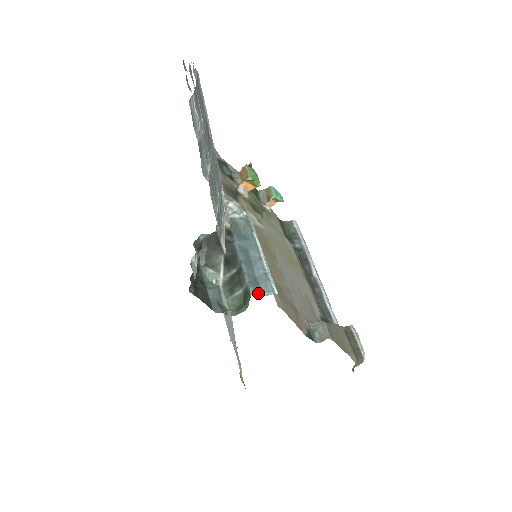
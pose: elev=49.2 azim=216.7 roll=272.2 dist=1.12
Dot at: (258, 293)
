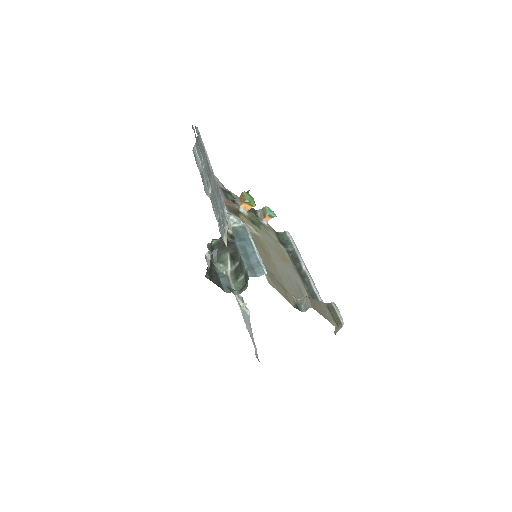
Dot at: (254, 275)
